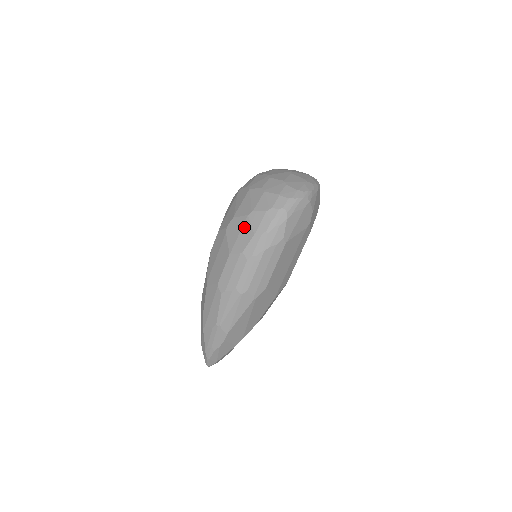
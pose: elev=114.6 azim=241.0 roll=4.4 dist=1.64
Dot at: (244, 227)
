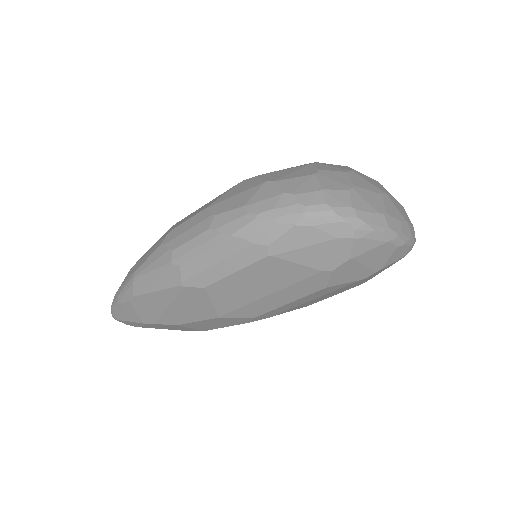
Dot at: (248, 191)
